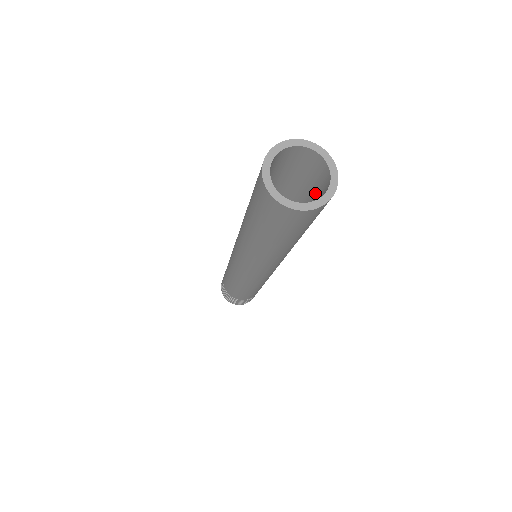
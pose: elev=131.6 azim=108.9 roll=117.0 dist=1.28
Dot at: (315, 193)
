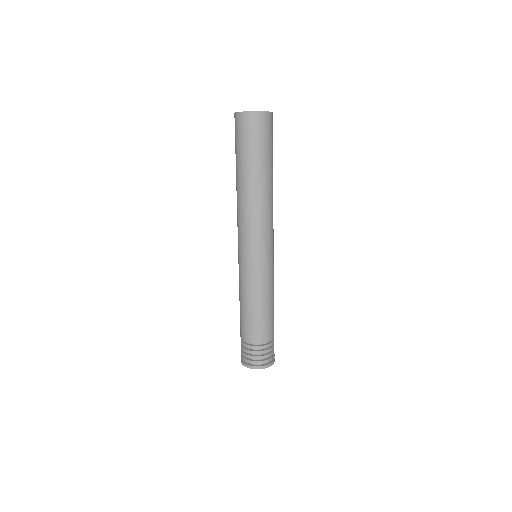
Dot at: occluded
